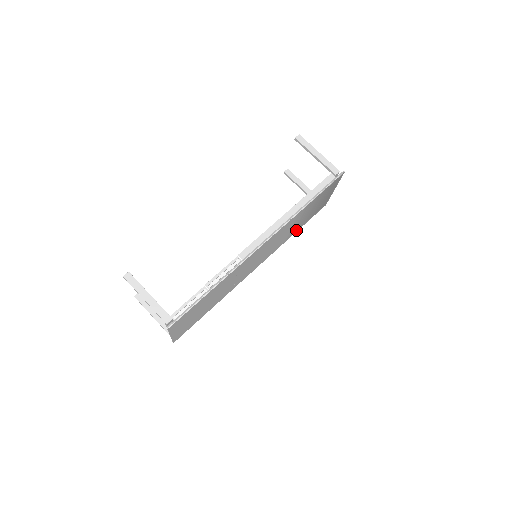
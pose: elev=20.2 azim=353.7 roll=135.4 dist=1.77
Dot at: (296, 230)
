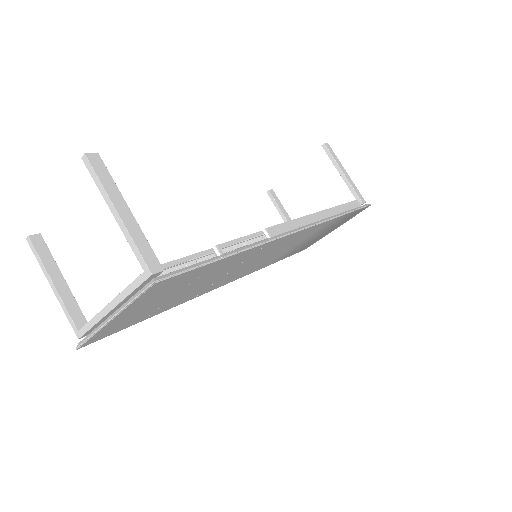
Dot at: (279, 259)
